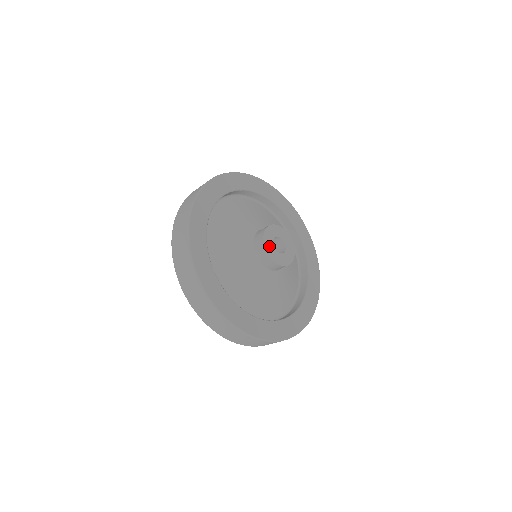
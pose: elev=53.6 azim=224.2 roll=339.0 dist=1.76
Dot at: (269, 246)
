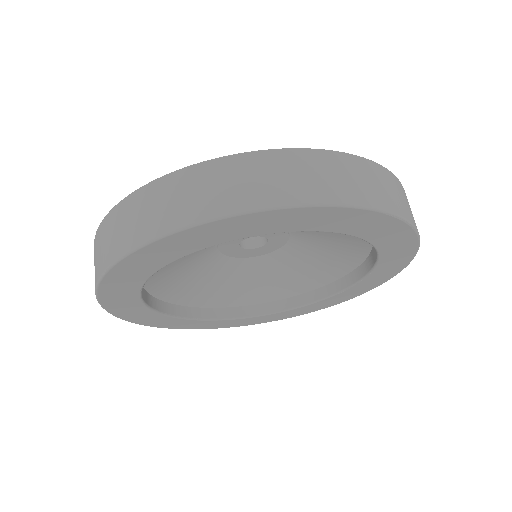
Dot at: occluded
